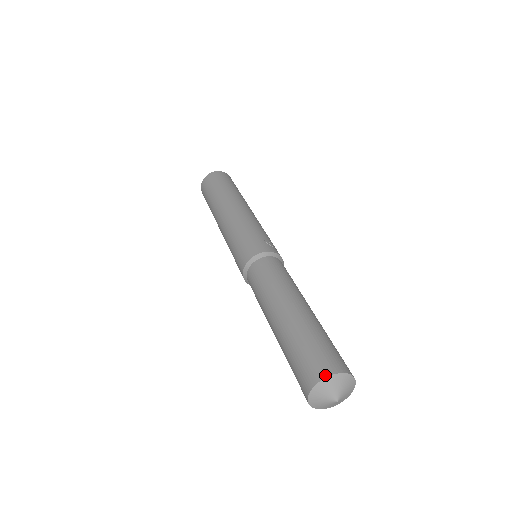
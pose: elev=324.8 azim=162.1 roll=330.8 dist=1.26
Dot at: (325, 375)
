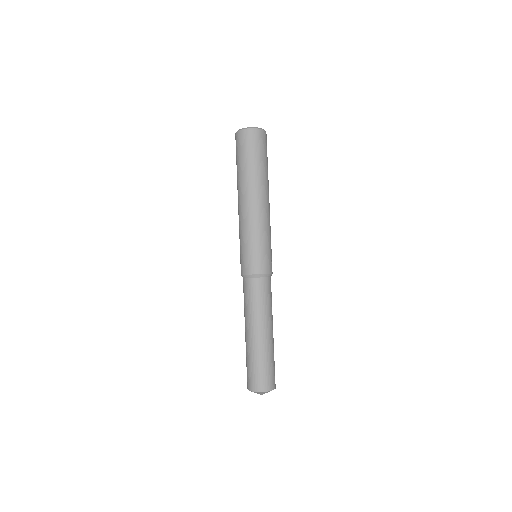
Dot at: (269, 390)
